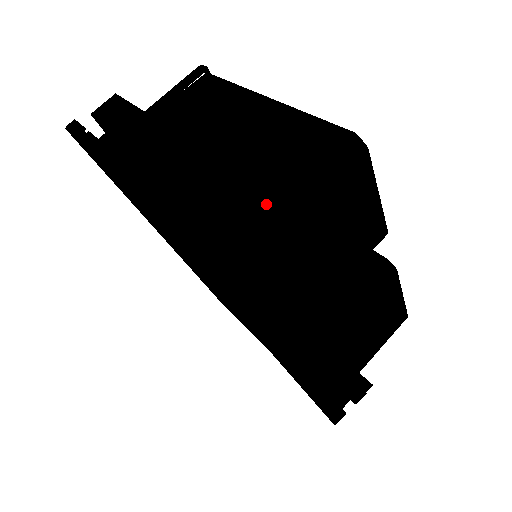
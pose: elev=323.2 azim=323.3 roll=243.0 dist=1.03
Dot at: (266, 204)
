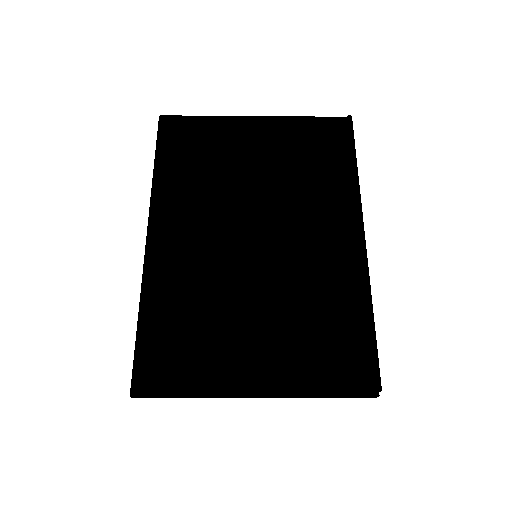
Dot at: occluded
